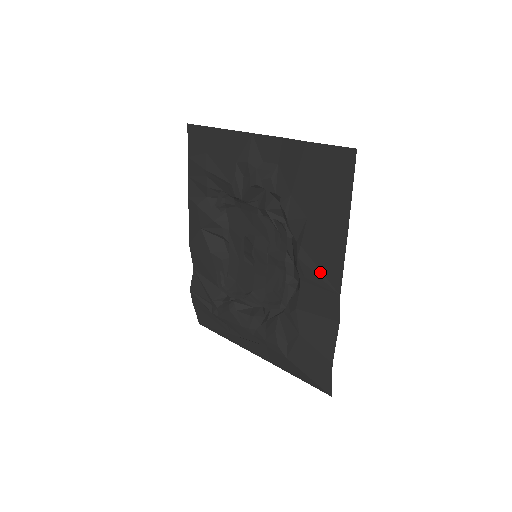
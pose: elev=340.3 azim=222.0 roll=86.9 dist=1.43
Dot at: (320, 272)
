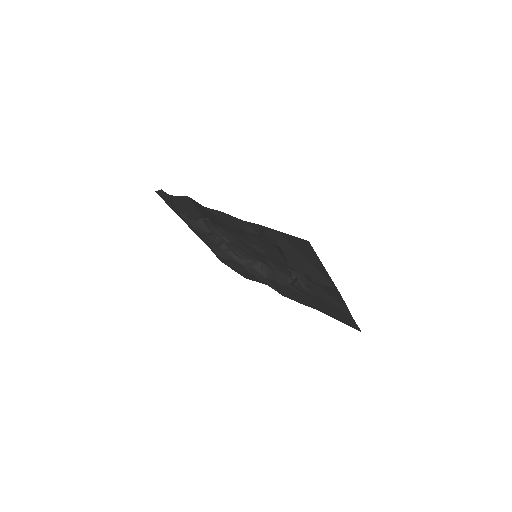
Dot at: (285, 292)
